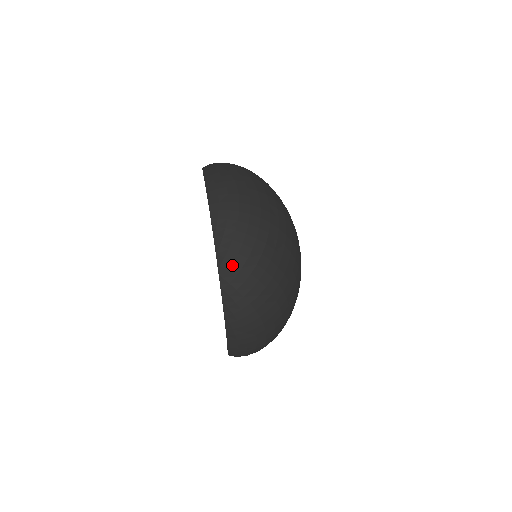
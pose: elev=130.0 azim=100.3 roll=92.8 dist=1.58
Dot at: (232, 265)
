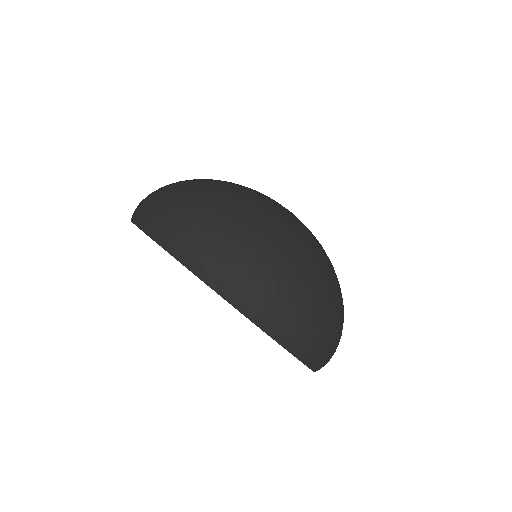
Dot at: (220, 271)
